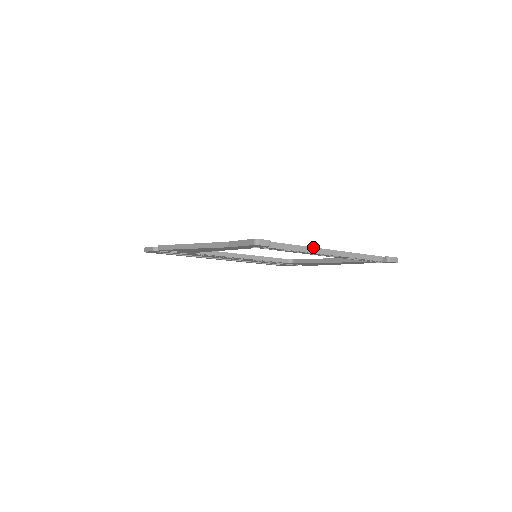
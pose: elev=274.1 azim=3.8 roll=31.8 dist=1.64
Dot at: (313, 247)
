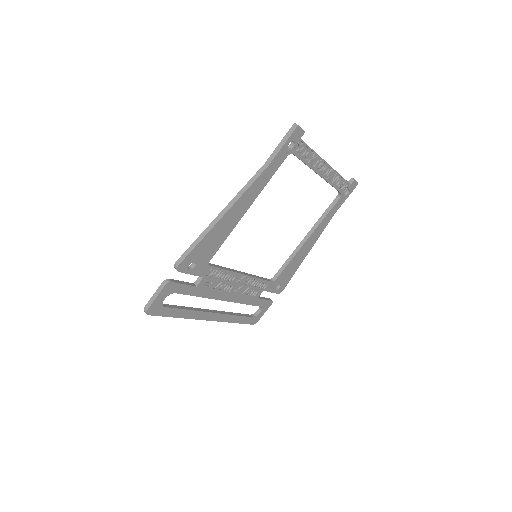
Dot at: occluded
